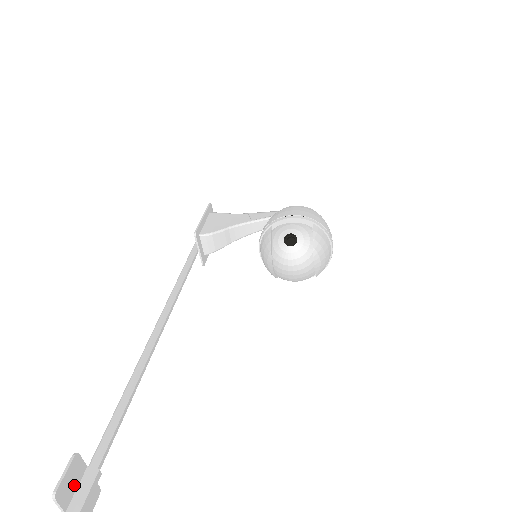
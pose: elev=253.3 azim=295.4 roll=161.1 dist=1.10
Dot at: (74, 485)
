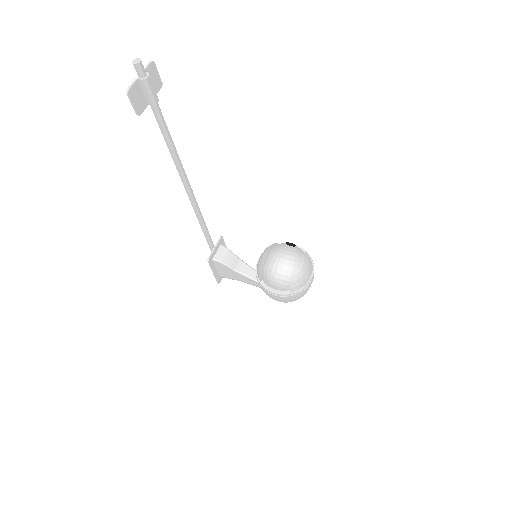
Dot at: occluded
